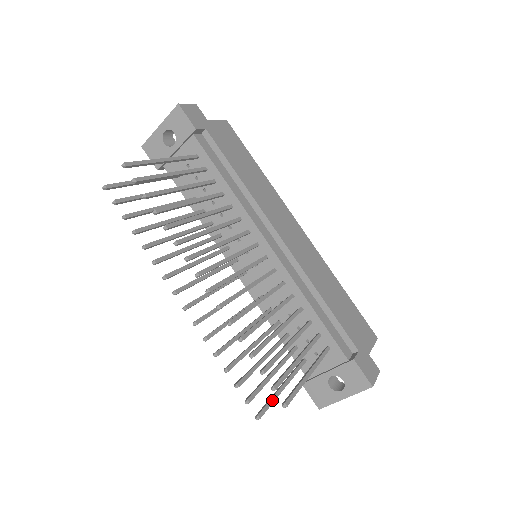
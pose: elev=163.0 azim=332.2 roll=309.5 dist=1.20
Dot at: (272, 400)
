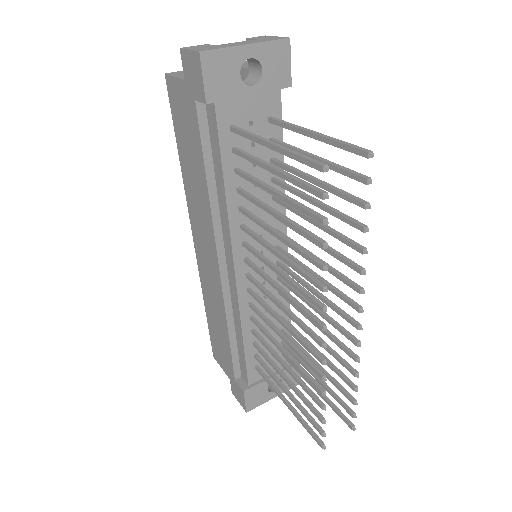
Dot at: (306, 423)
